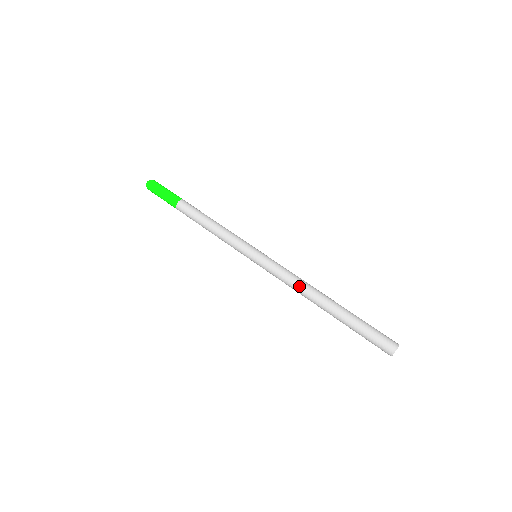
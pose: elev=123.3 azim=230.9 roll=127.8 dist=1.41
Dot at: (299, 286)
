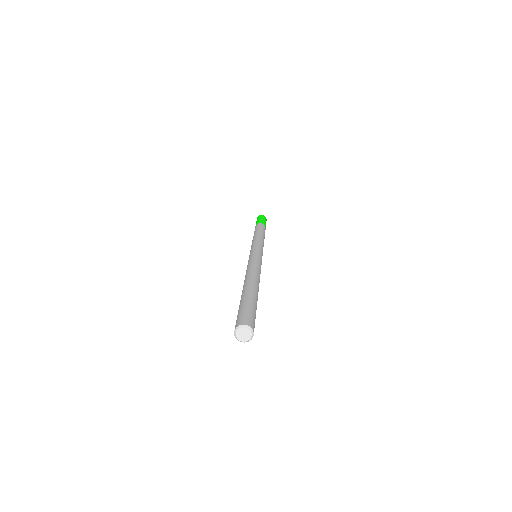
Dot at: (247, 272)
